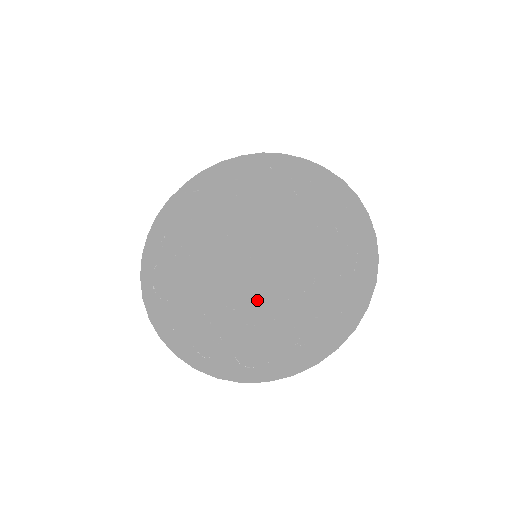
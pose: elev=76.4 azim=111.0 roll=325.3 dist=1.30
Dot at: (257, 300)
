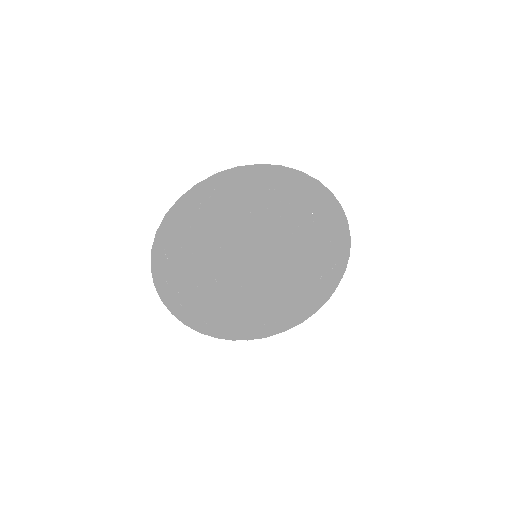
Dot at: (238, 285)
